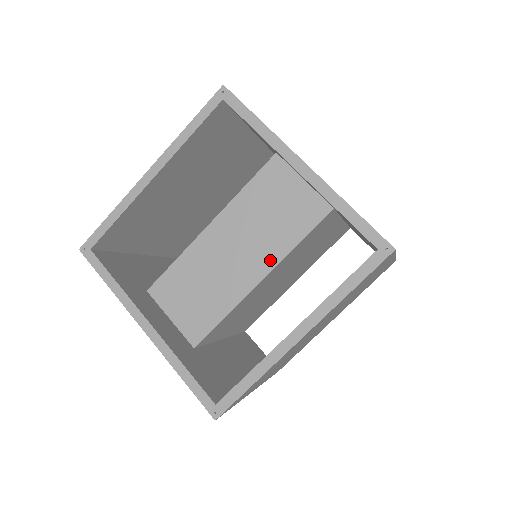
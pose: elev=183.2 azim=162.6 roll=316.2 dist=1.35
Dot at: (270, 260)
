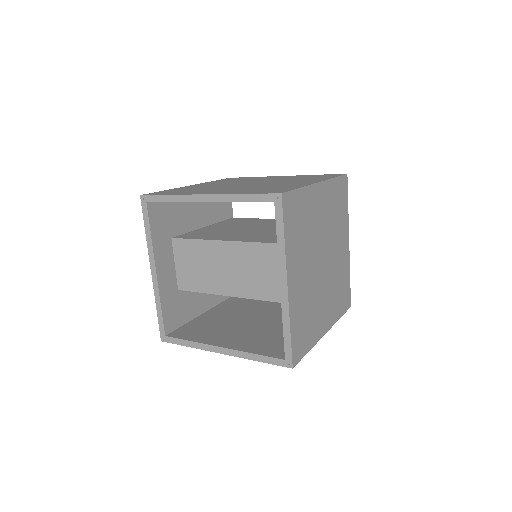
Dot at: (244, 292)
